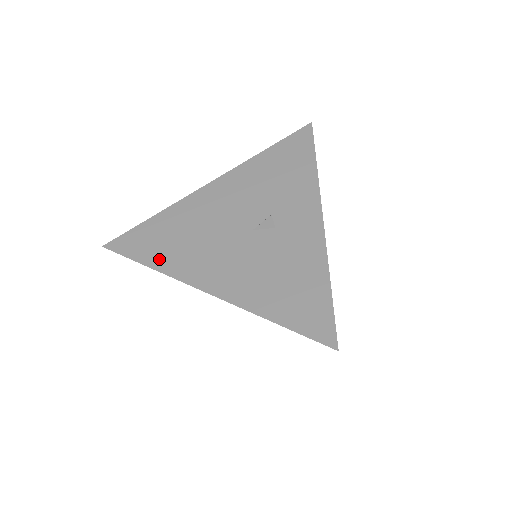
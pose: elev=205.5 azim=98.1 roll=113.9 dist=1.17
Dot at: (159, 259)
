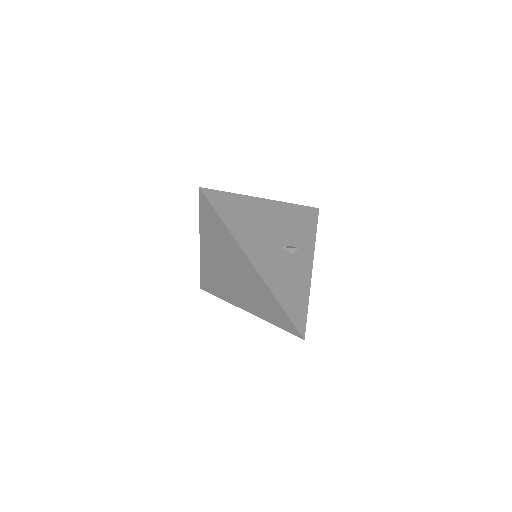
Dot at: (232, 225)
